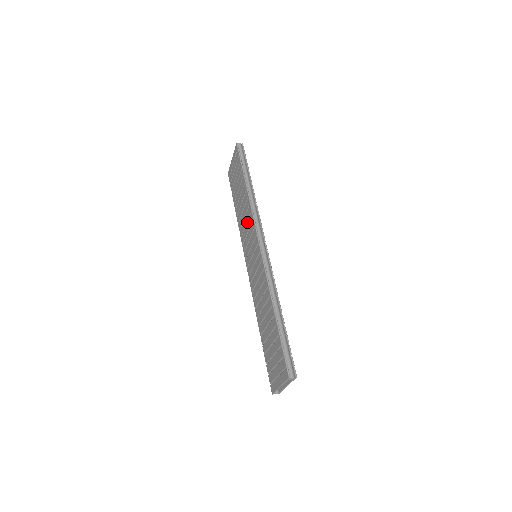
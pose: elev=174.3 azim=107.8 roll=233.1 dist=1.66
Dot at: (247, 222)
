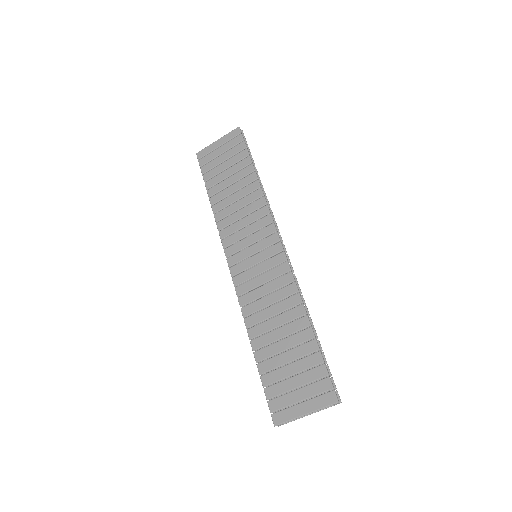
Dot at: (248, 215)
